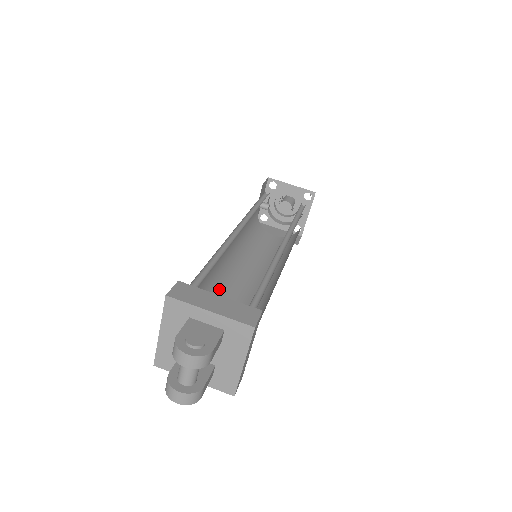
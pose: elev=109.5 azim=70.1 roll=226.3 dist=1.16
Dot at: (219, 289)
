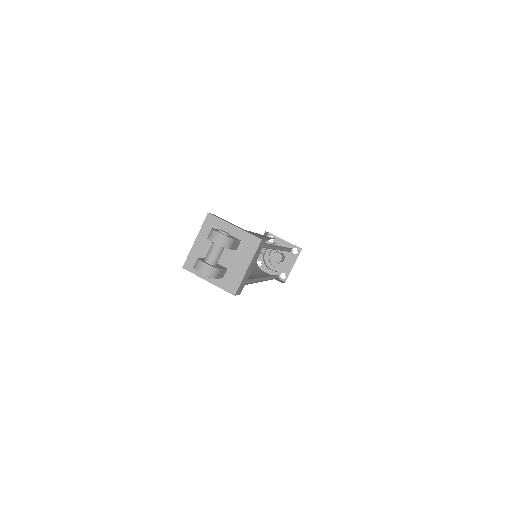
Dot at: occluded
